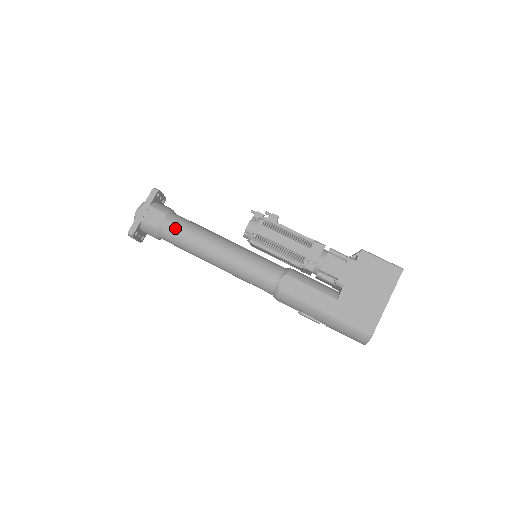
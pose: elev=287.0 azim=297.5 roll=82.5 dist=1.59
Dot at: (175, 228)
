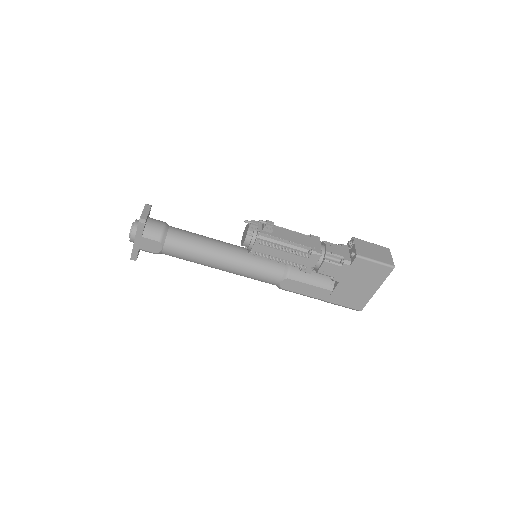
Dot at: (174, 252)
